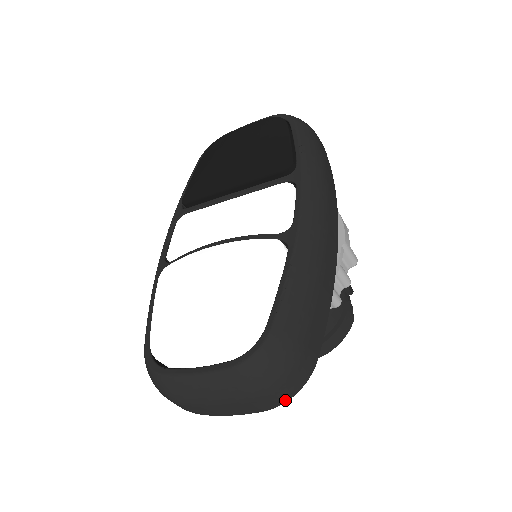
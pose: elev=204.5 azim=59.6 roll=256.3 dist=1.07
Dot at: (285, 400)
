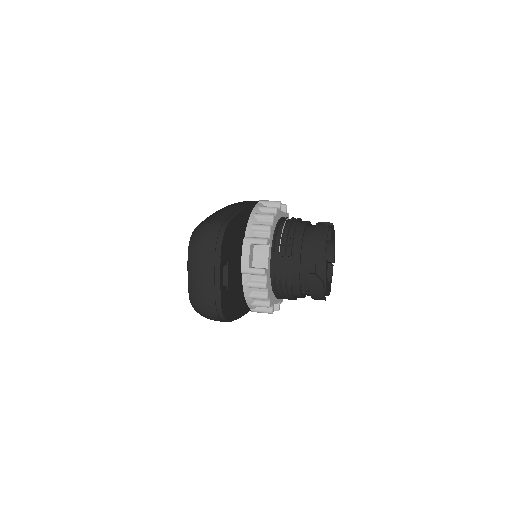
Dot at: (220, 243)
